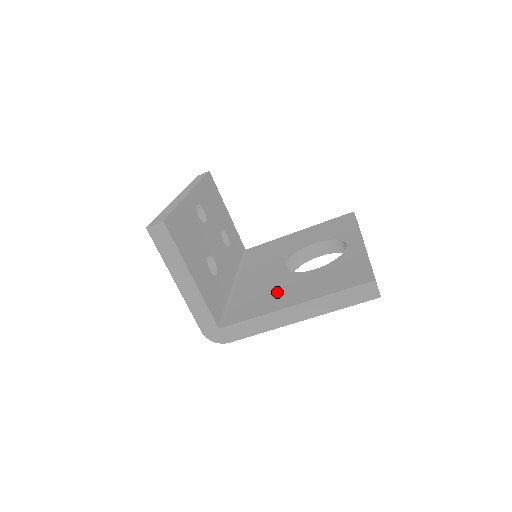
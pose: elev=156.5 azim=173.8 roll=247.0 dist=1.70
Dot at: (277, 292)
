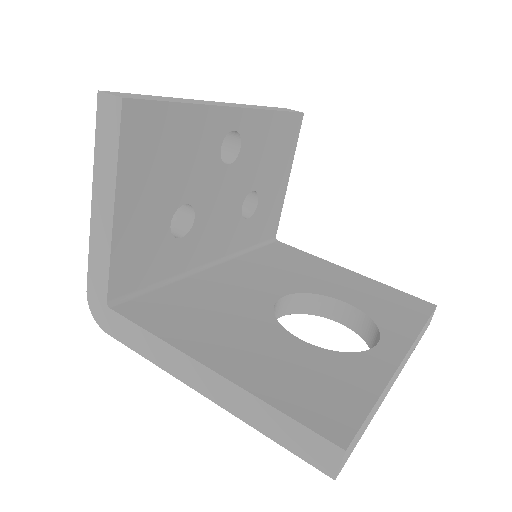
Dot at: (223, 325)
